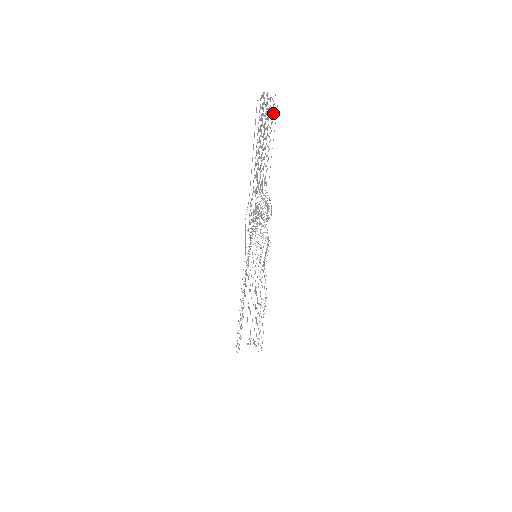
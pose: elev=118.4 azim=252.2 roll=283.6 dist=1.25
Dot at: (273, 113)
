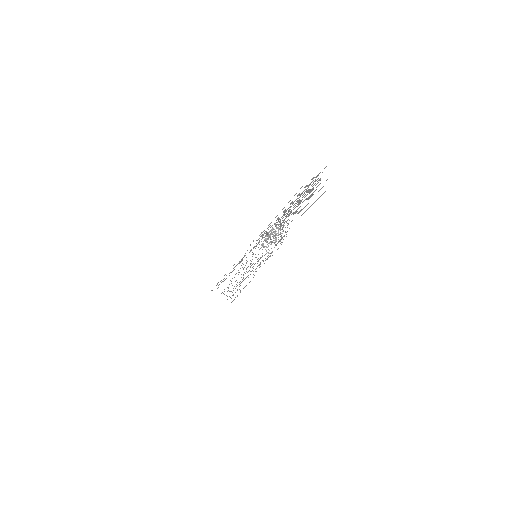
Dot at: occluded
